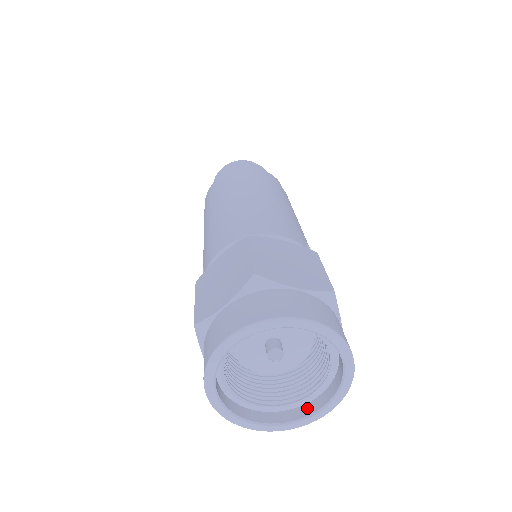
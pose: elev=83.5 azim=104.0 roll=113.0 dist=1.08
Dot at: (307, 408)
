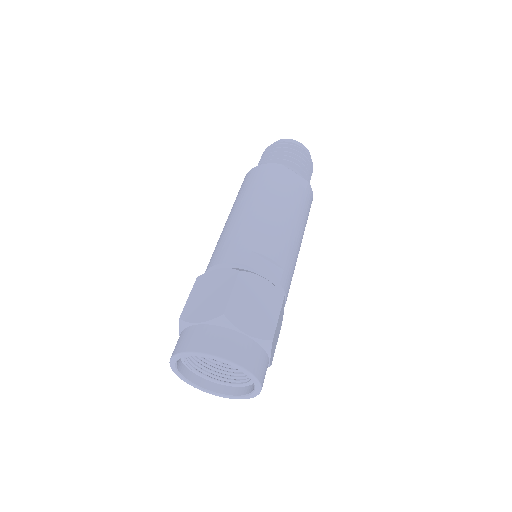
Dot at: occluded
